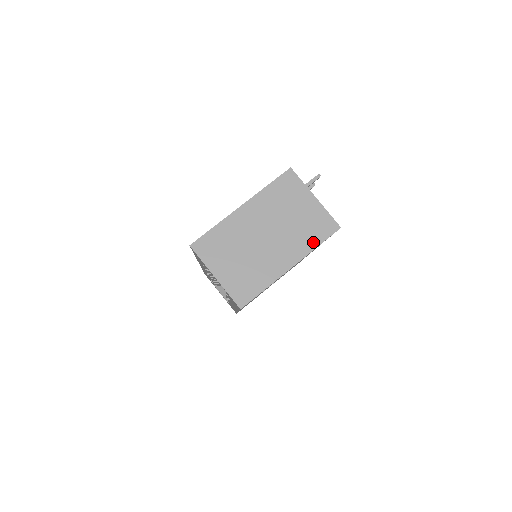
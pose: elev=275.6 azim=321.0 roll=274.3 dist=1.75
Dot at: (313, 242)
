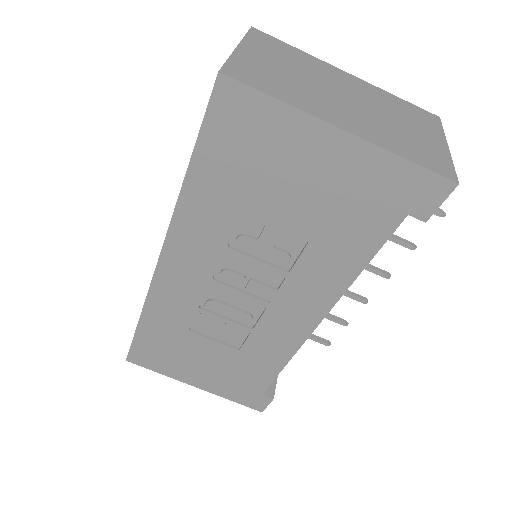
Dot at: (402, 151)
